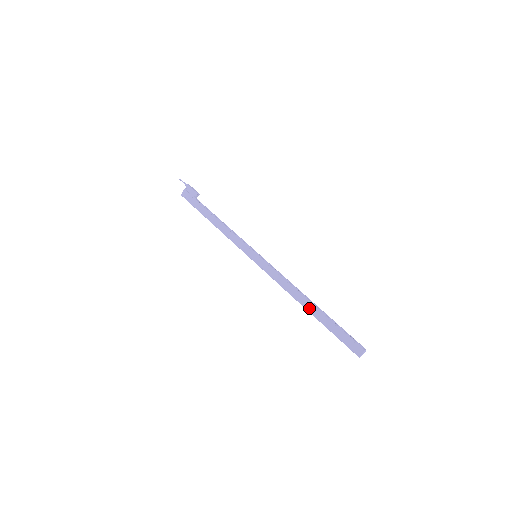
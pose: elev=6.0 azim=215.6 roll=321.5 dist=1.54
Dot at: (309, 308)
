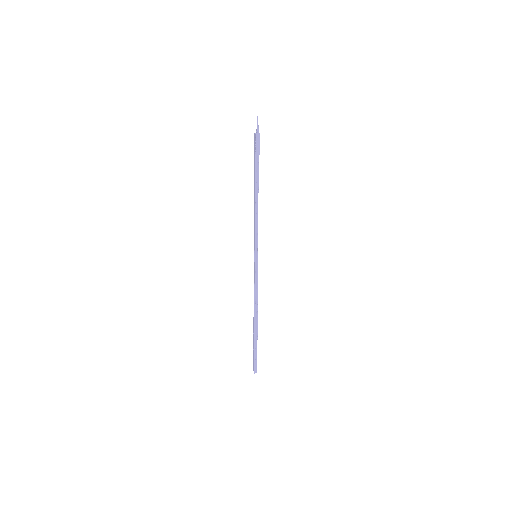
Dot at: (253, 322)
